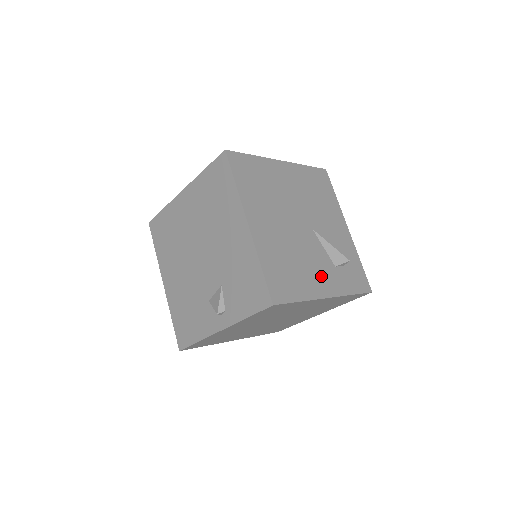
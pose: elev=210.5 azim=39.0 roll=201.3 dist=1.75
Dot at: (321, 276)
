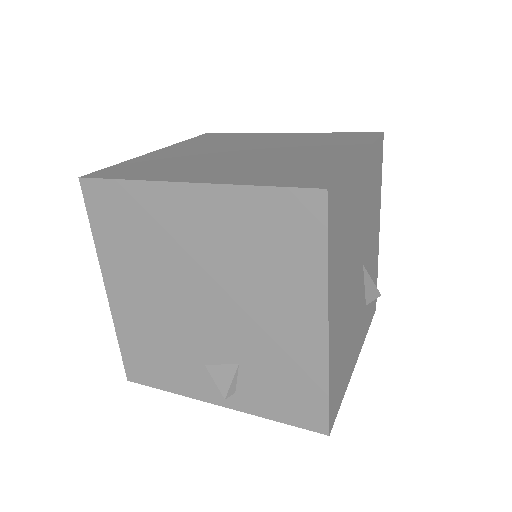
Dot at: (358, 335)
